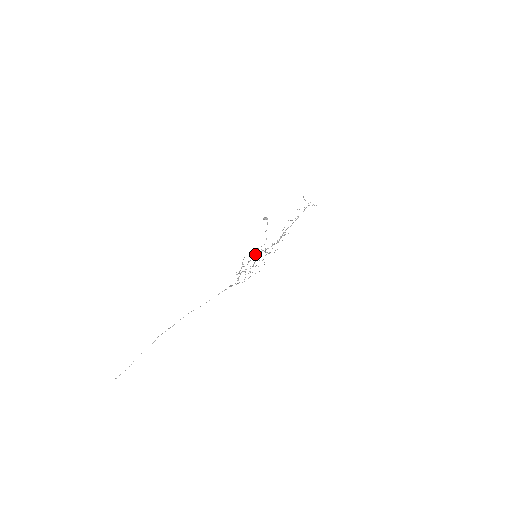
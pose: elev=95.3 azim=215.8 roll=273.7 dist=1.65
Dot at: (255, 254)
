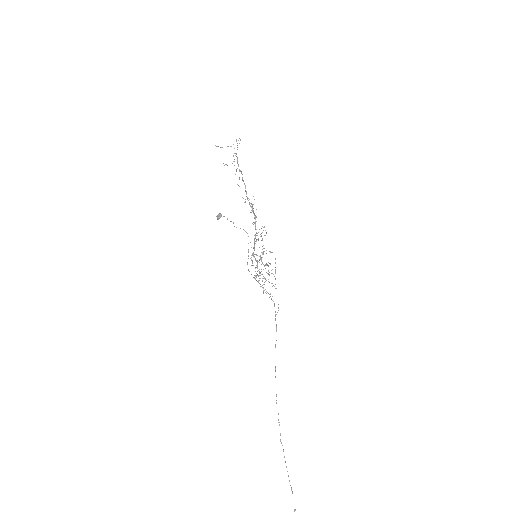
Dot at: (253, 255)
